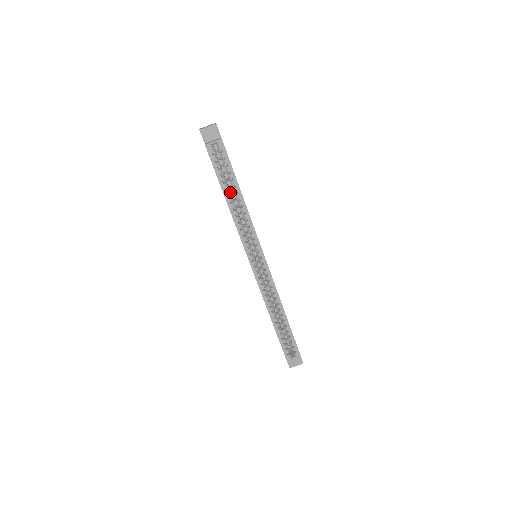
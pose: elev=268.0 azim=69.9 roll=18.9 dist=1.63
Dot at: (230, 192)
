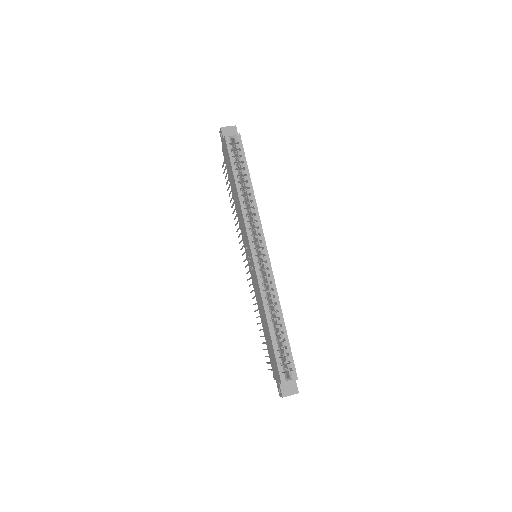
Dot at: (240, 182)
